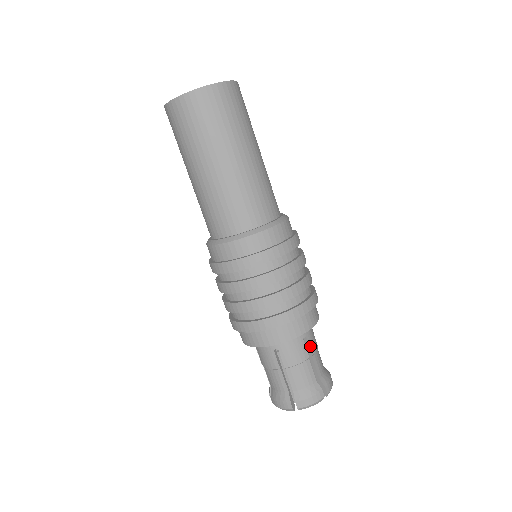
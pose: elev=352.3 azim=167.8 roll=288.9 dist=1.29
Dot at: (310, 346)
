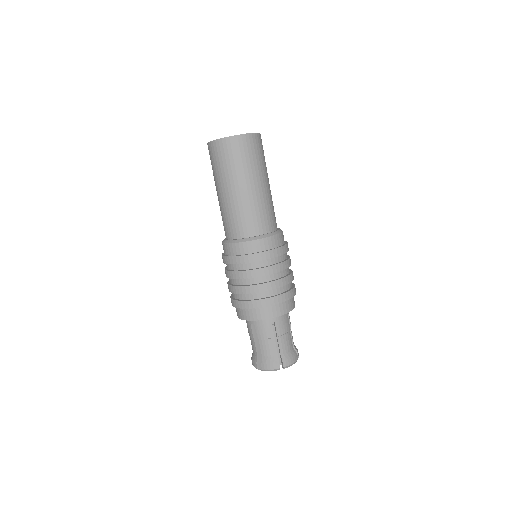
Dot at: (290, 322)
